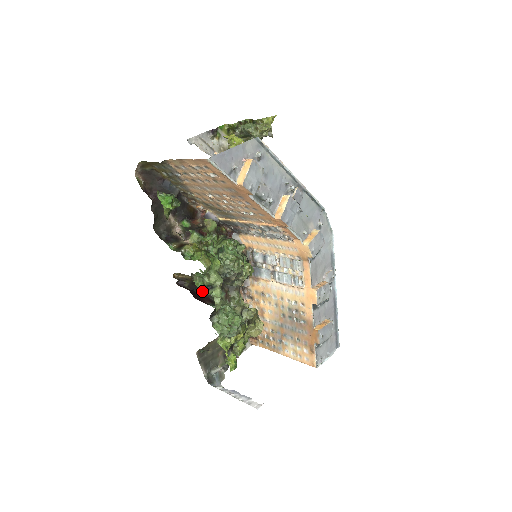
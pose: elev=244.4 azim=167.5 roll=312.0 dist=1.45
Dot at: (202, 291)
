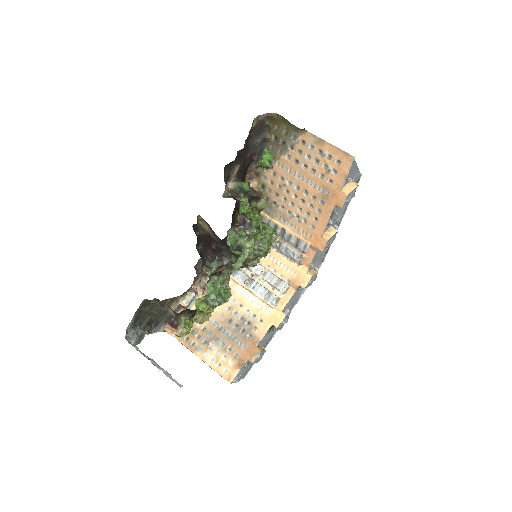
Dot at: (230, 247)
